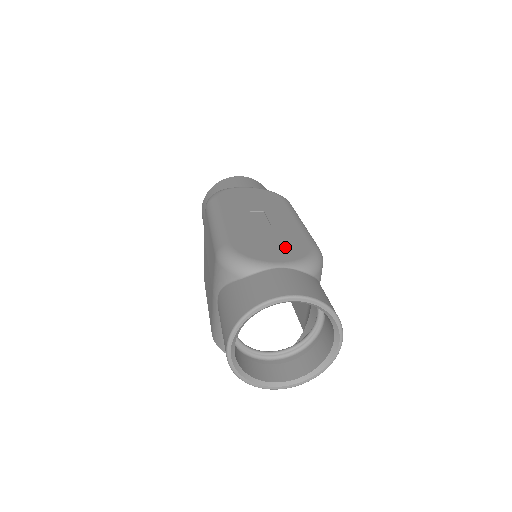
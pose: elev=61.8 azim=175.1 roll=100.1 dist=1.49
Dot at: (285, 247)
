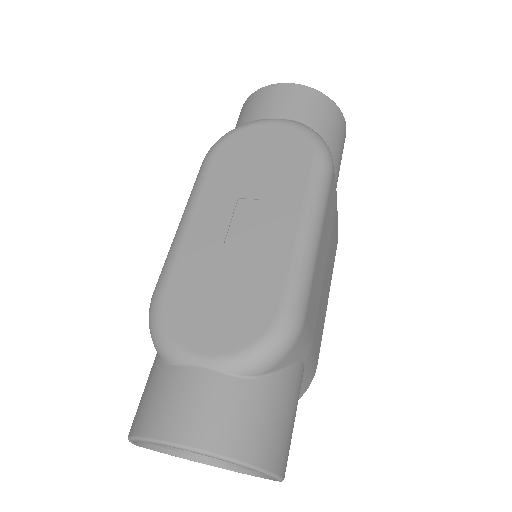
Dot at: (235, 313)
